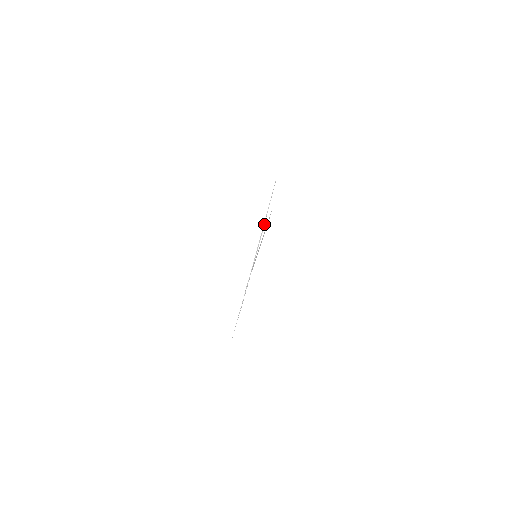
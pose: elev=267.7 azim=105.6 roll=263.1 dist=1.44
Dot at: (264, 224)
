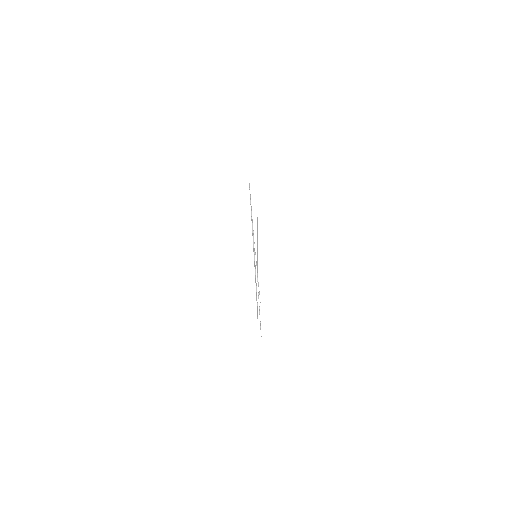
Dot at: (252, 225)
